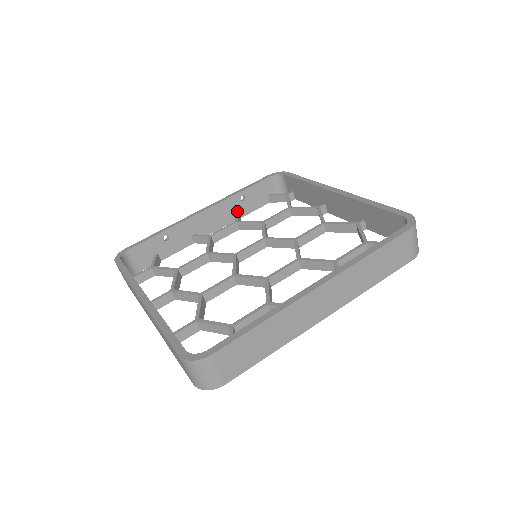
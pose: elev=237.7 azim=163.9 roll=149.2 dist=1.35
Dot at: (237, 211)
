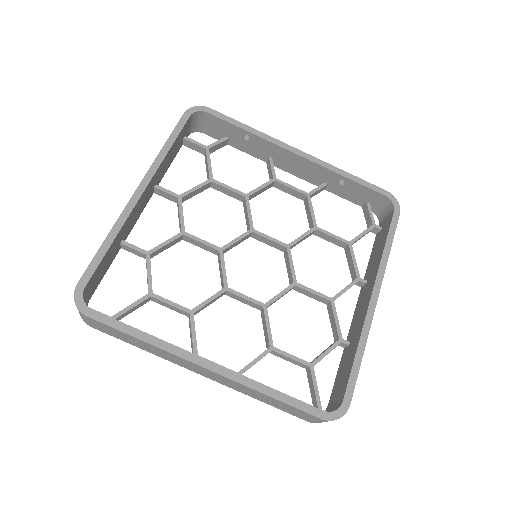
Dot at: (327, 183)
